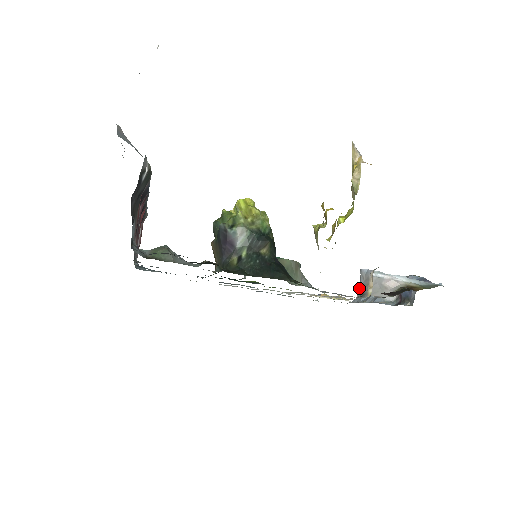
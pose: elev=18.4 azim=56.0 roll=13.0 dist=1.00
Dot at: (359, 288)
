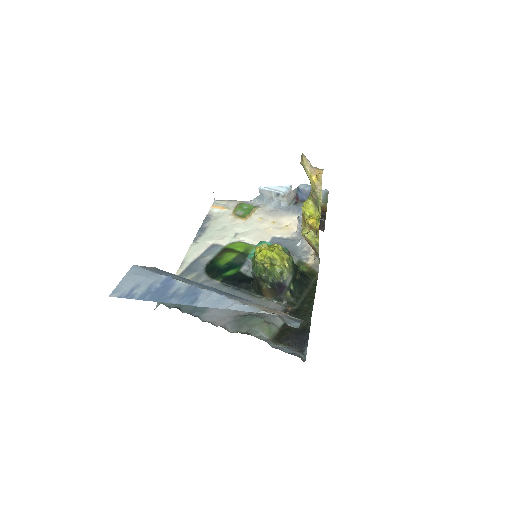
Dot at: (299, 227)
